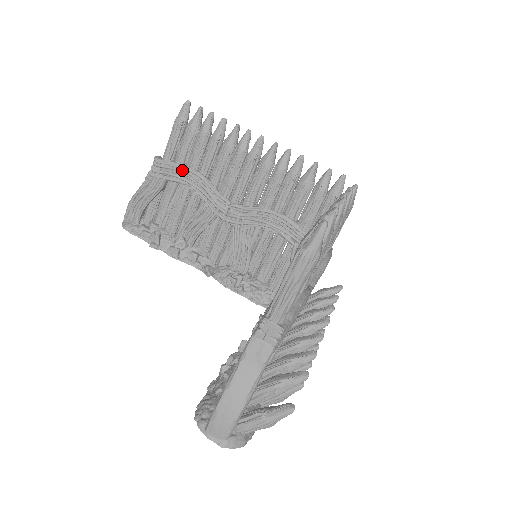
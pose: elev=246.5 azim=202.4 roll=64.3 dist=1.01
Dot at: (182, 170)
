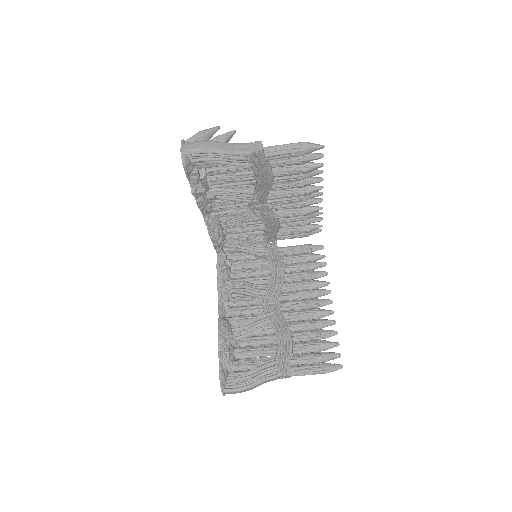
Dot at: (268, 172)
